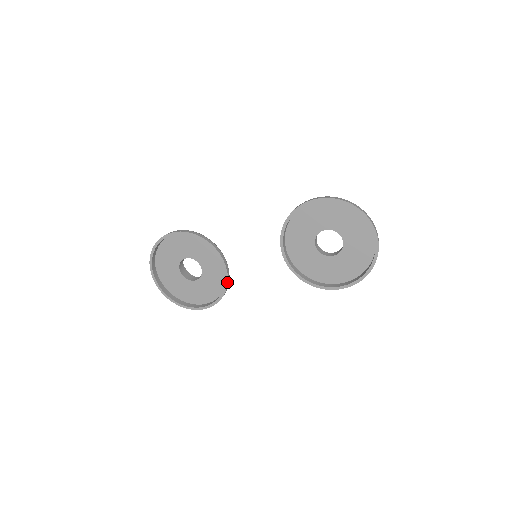
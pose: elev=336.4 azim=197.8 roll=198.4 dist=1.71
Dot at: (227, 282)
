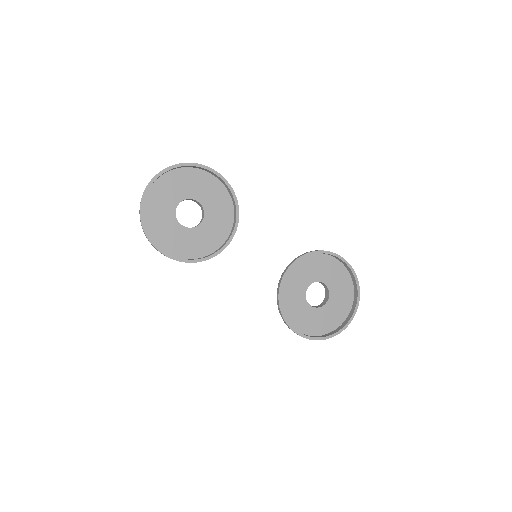
Dot at: (218, 253)
